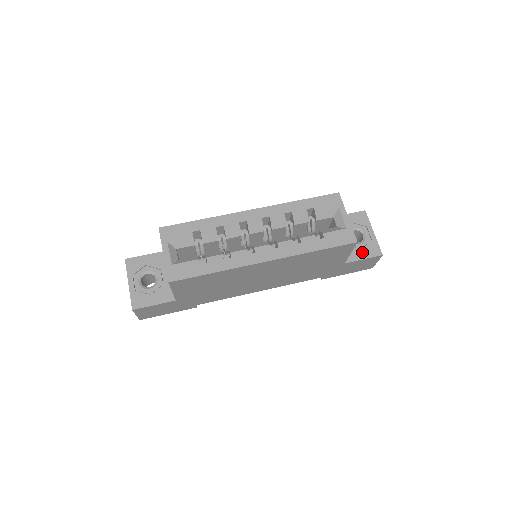
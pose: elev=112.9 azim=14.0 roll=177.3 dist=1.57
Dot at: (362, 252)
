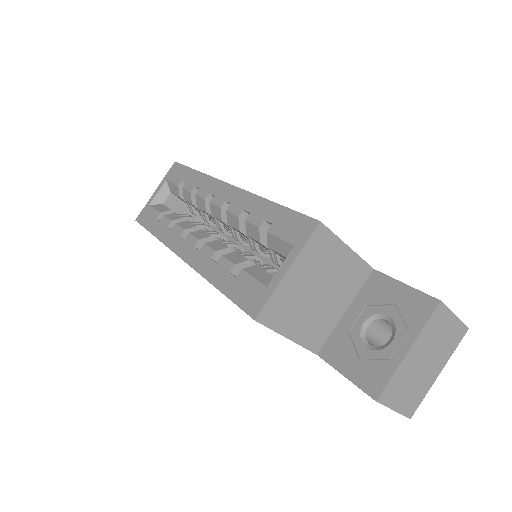
Dot at: (354, 363)
